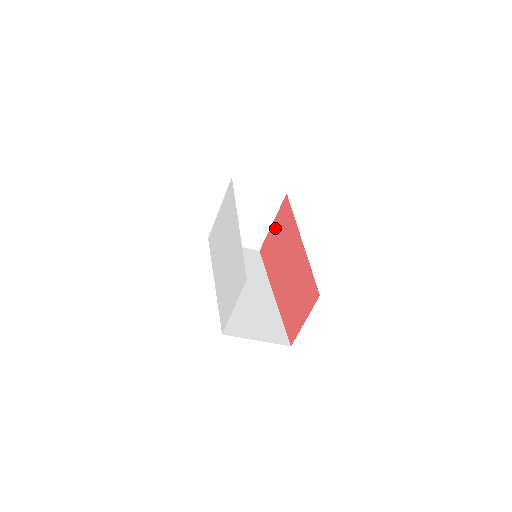
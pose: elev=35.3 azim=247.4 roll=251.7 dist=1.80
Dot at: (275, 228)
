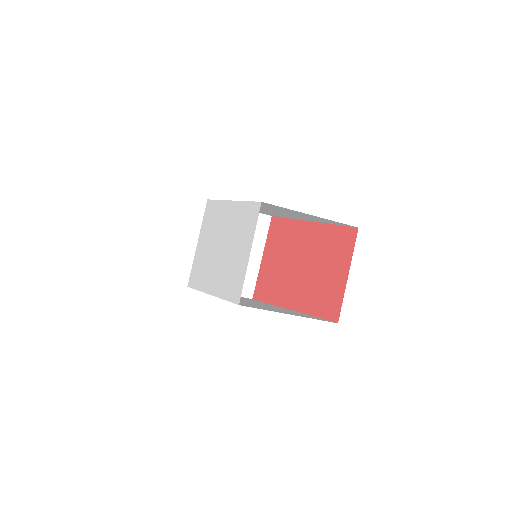
Dot at: (267, 256)
